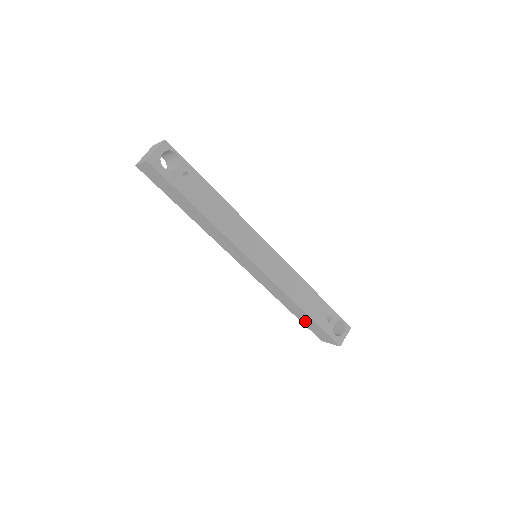
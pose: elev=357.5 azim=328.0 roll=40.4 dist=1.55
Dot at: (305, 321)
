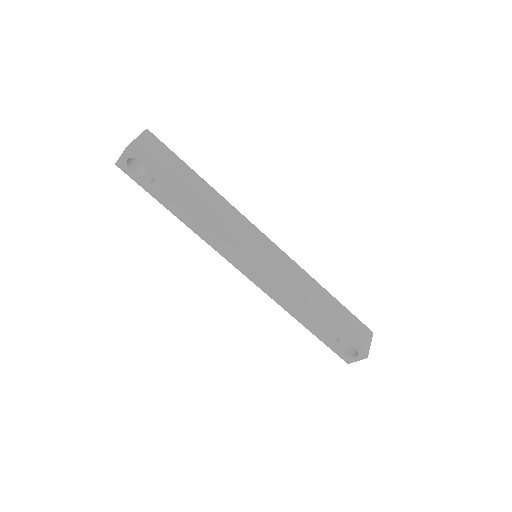
Dot at: occluded
